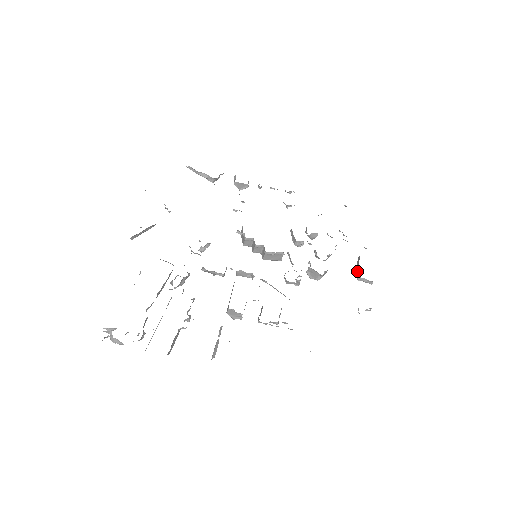
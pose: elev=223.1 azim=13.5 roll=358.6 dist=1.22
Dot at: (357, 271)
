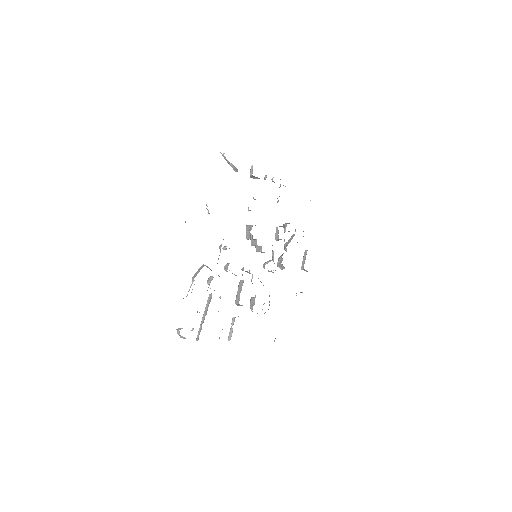
Dot at: (303, 262)
